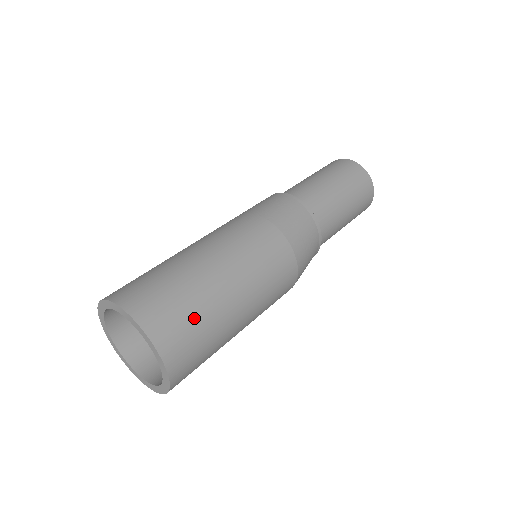
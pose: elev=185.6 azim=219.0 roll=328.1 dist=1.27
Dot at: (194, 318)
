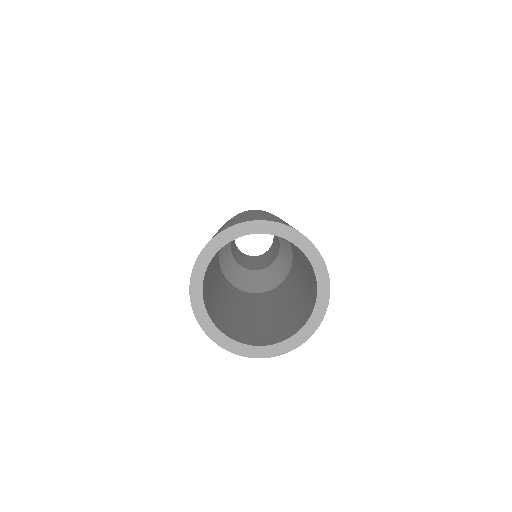
Dot at: occluded
